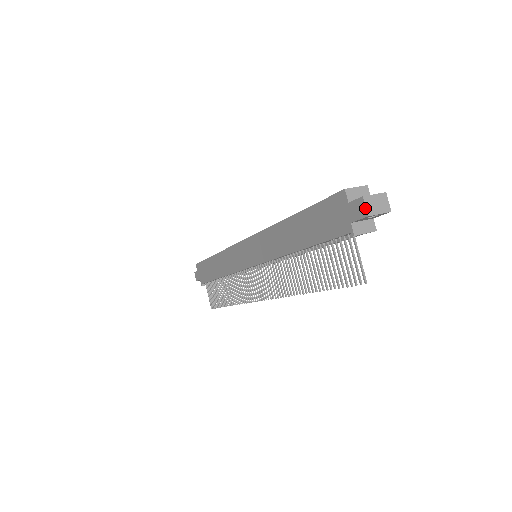
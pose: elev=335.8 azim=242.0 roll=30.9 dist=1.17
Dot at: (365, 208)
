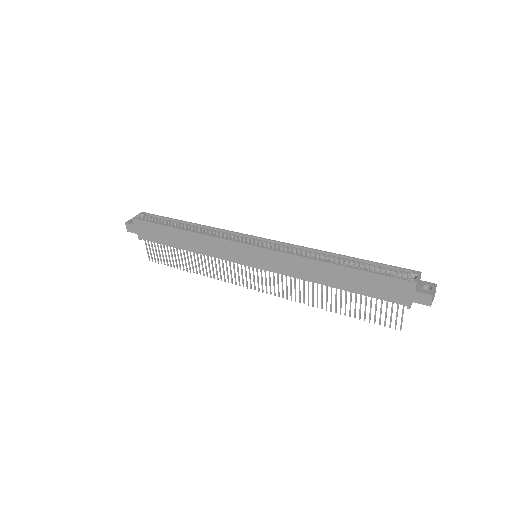
Dot at: (431, 302)
